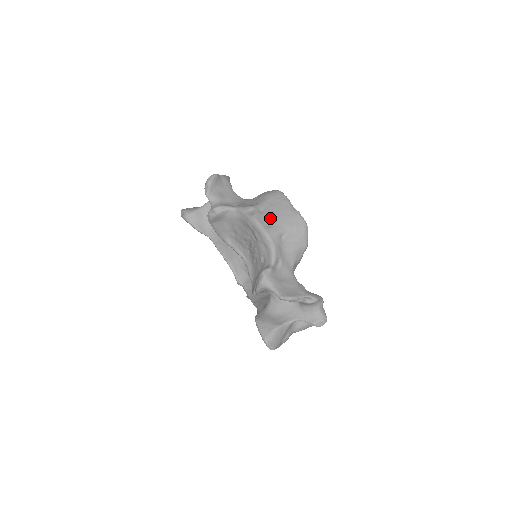
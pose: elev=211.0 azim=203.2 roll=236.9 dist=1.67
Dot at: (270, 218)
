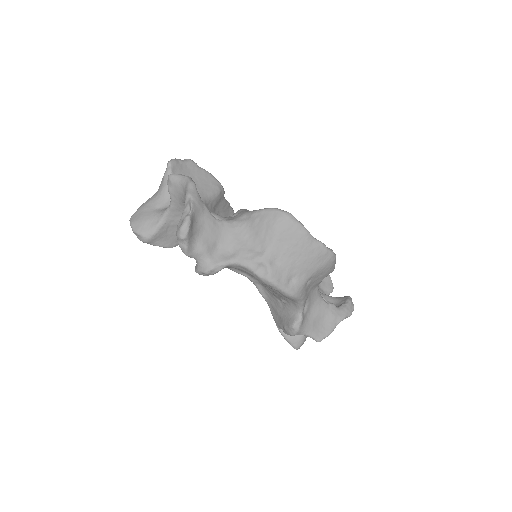
Dot at: (290, 270)
